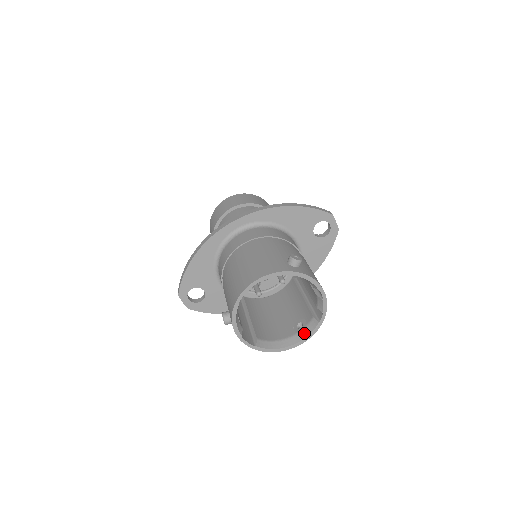
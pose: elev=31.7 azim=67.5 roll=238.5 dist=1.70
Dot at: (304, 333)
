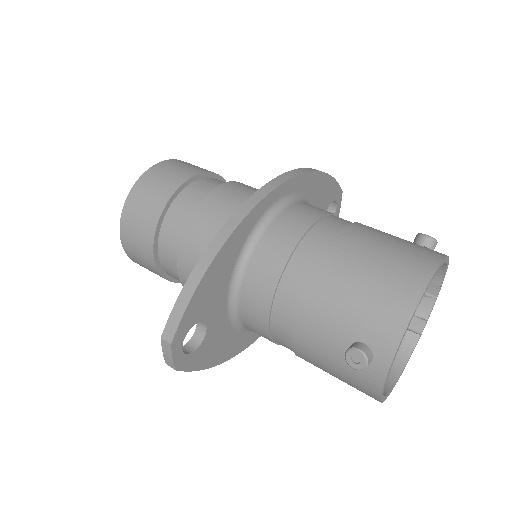
Dot at: (402, 357)
